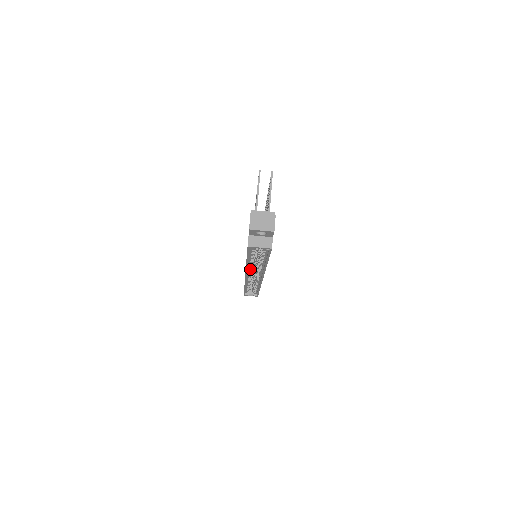
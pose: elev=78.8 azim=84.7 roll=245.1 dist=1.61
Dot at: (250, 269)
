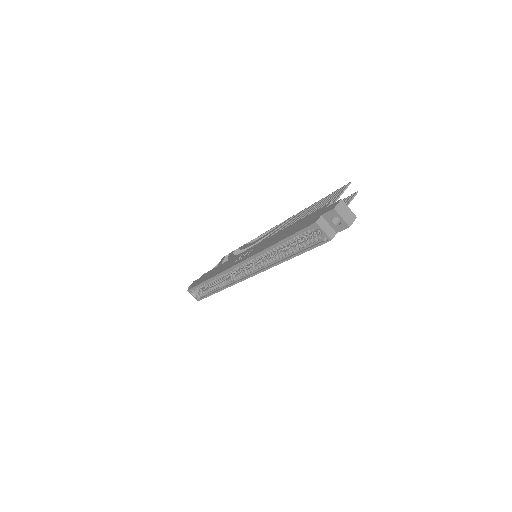
Dot at: (257, 257)
